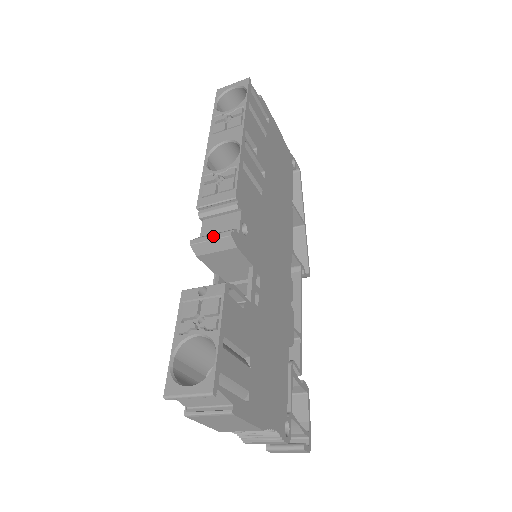
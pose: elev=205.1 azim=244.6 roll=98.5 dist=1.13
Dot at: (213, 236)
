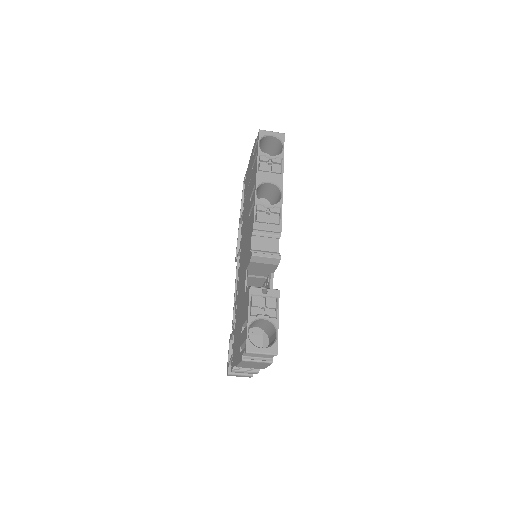
Dot at: (268, 255)
